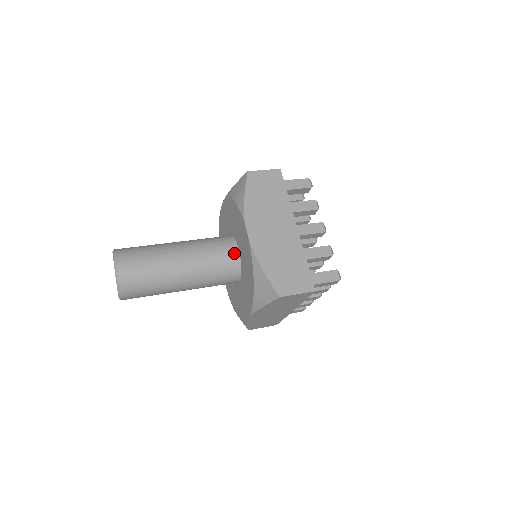
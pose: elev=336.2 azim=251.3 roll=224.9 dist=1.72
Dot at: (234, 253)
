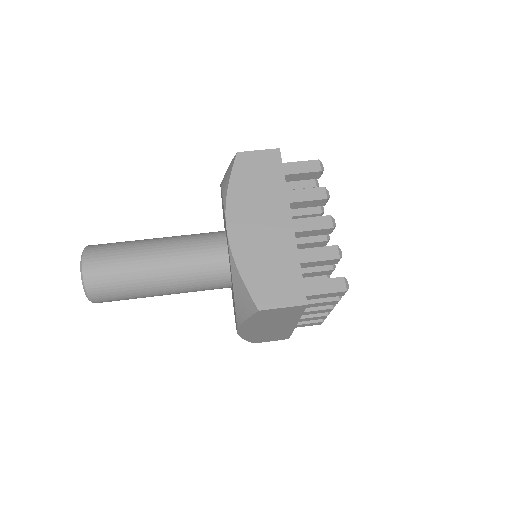
Dot at: occluded
